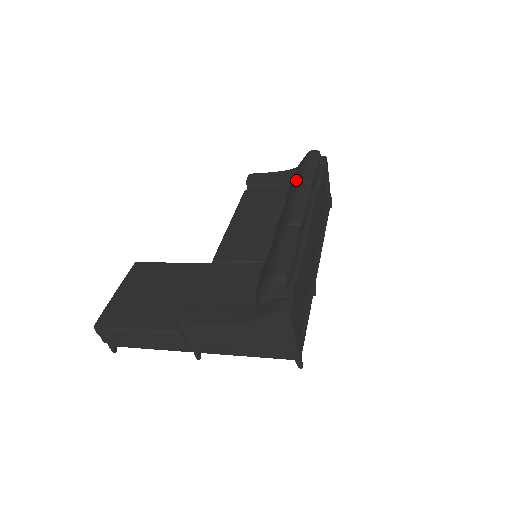
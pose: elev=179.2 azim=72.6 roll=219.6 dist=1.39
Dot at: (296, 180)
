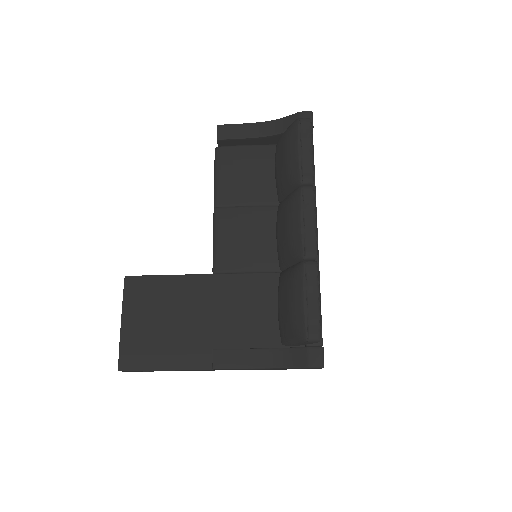
Dot at: (293, 174)
